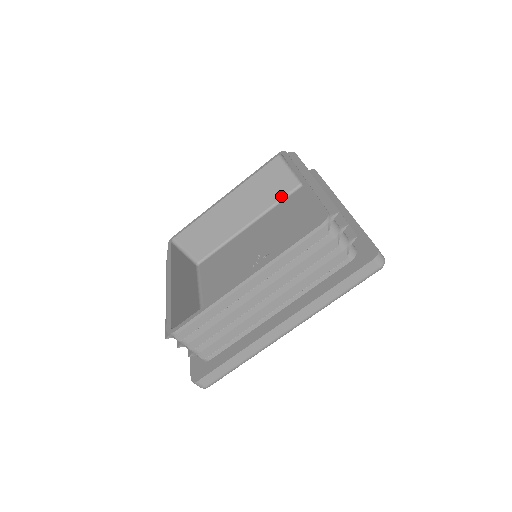
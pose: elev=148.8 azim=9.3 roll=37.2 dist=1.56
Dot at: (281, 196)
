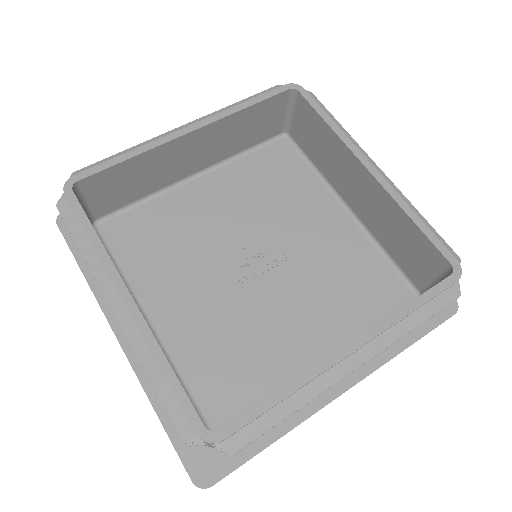
Dot at: (254, 143)
